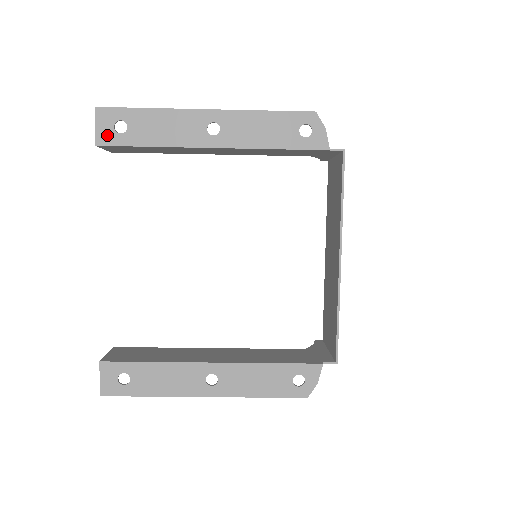
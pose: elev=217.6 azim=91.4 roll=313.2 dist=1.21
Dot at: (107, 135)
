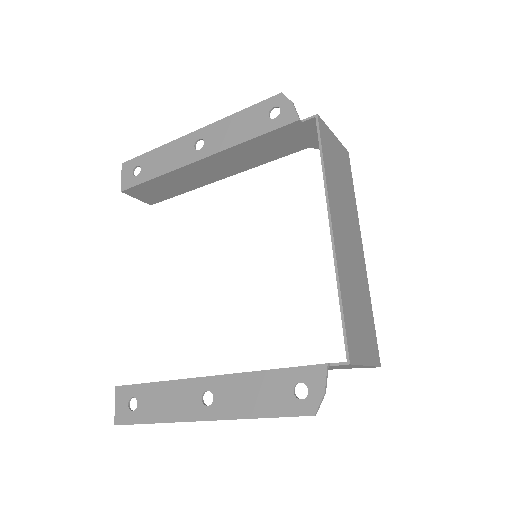
Dot at: (128, 181)
